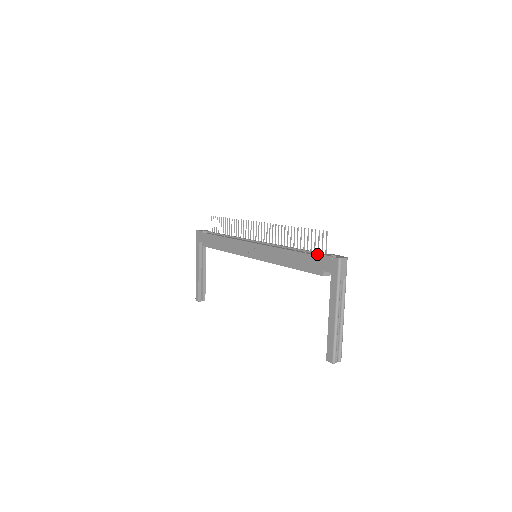
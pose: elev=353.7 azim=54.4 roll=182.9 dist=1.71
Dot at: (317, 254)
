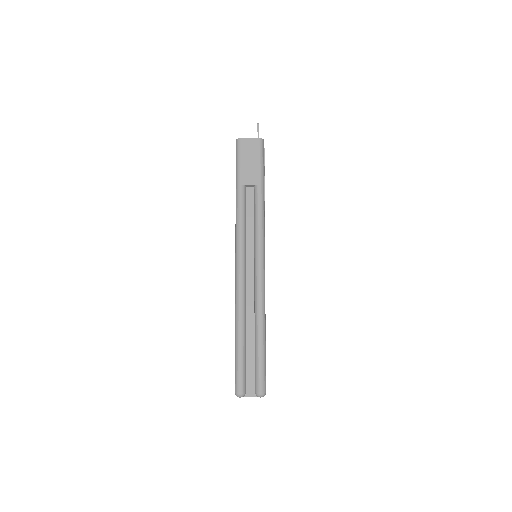
Dot at: occluded
